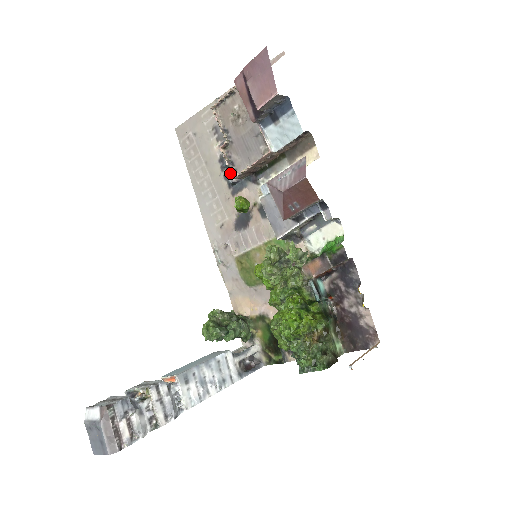
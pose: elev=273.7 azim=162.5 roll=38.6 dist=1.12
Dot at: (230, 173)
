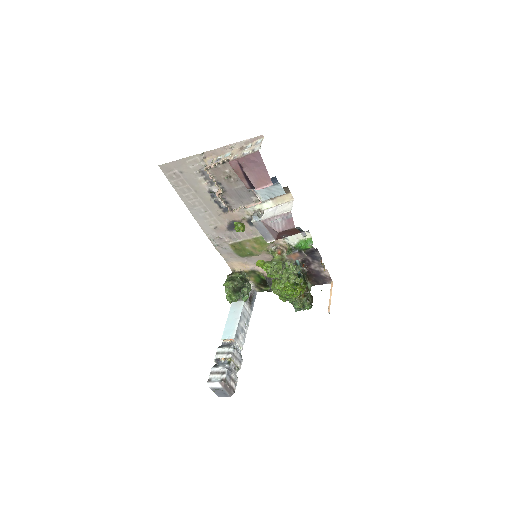
Dot at: (221, 201)
